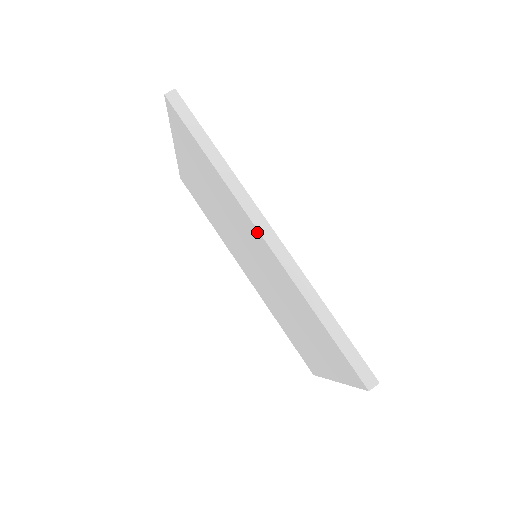
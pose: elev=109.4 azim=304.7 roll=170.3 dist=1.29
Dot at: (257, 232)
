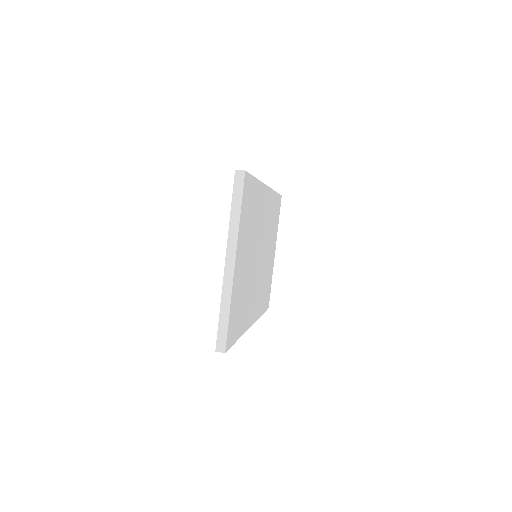
Dot at: occluded
